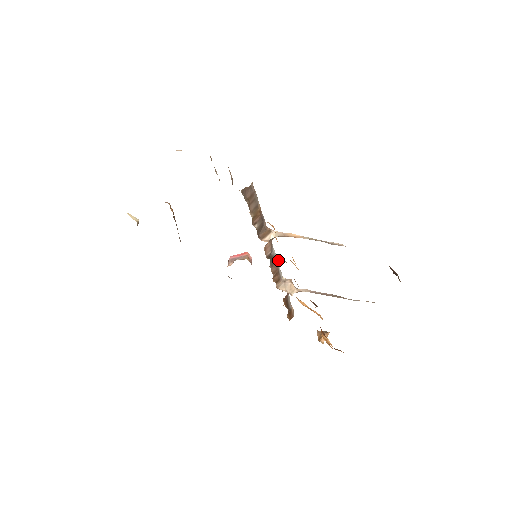
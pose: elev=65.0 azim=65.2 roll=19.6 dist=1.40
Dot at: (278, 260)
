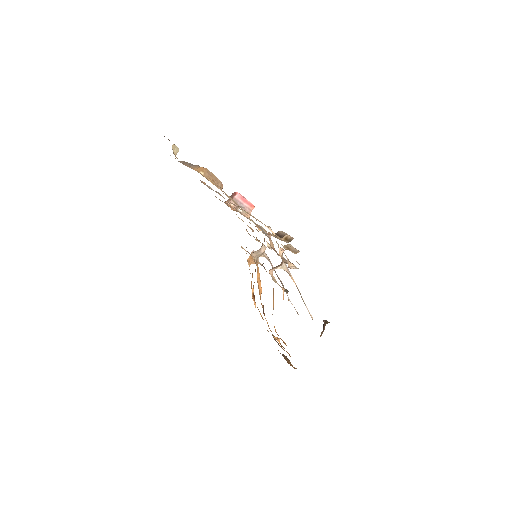
Dot at: occluded
